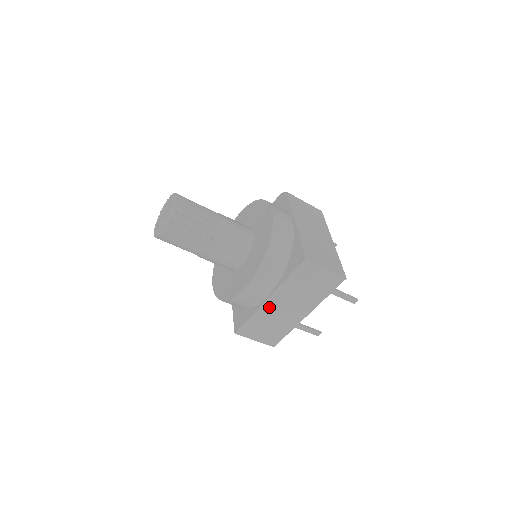
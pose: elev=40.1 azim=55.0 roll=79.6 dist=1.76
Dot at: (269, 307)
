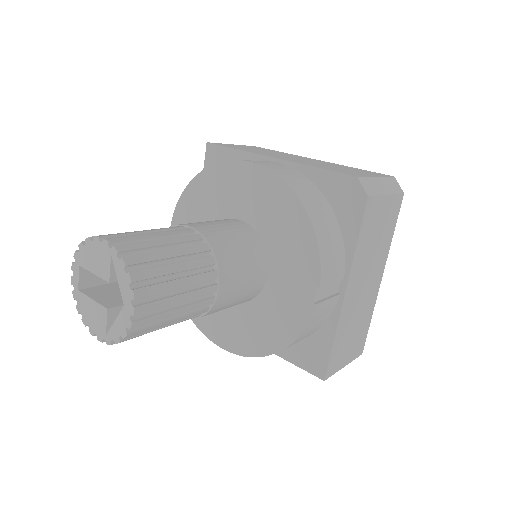
Dot at: occluded
